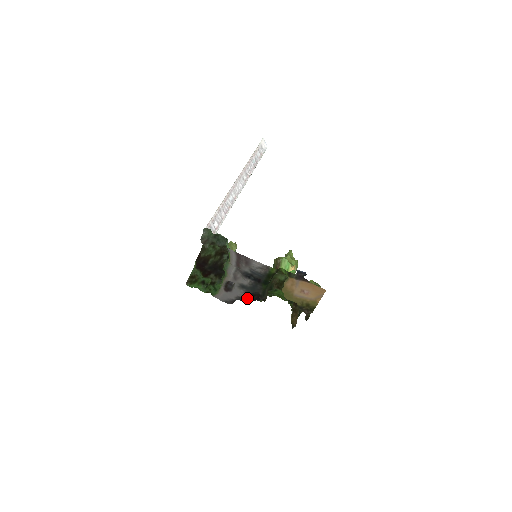
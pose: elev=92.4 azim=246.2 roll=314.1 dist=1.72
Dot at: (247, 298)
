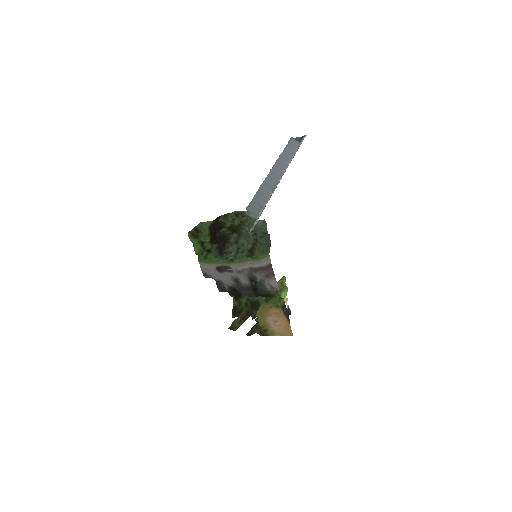
Dot at: (227, 288)
